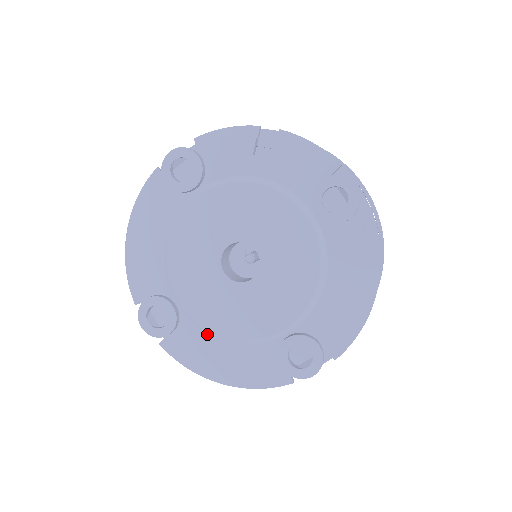
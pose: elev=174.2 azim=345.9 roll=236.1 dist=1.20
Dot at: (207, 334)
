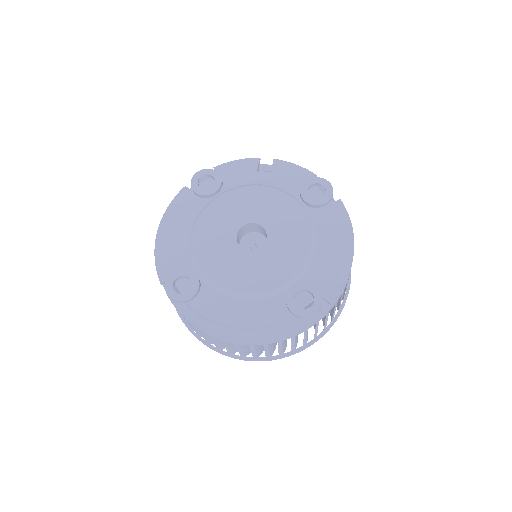
Dot at: (225, 296)
